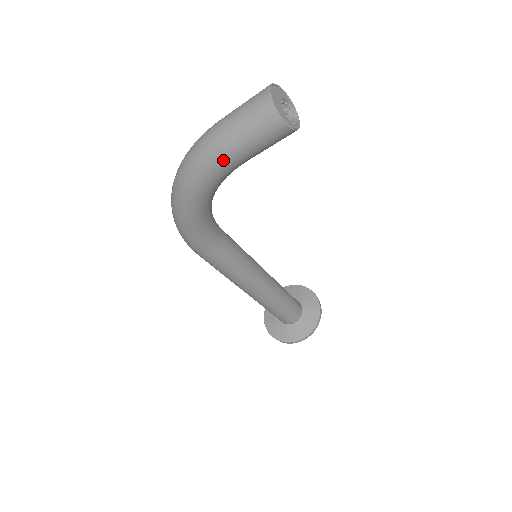
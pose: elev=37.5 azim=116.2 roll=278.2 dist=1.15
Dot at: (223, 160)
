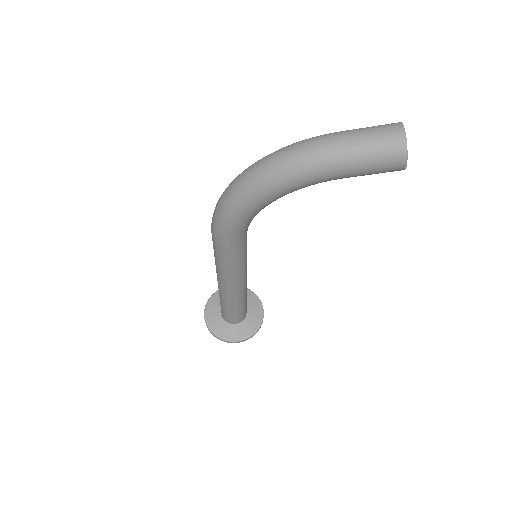
Dot at: (331, 171)
